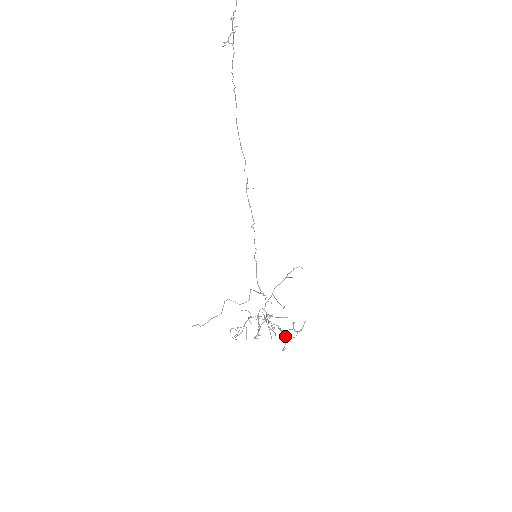
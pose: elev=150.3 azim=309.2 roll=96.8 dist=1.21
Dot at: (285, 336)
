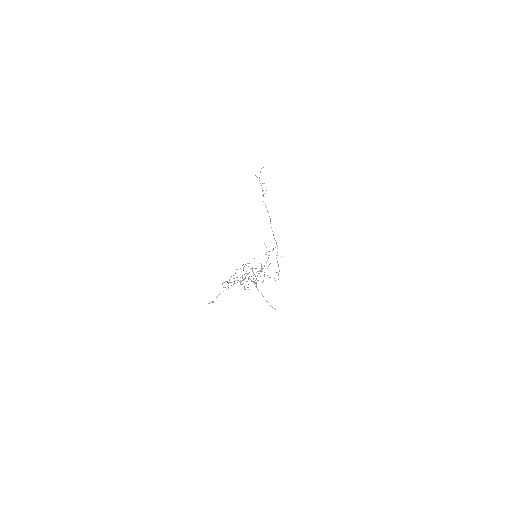
Dot at: (251, 268)
